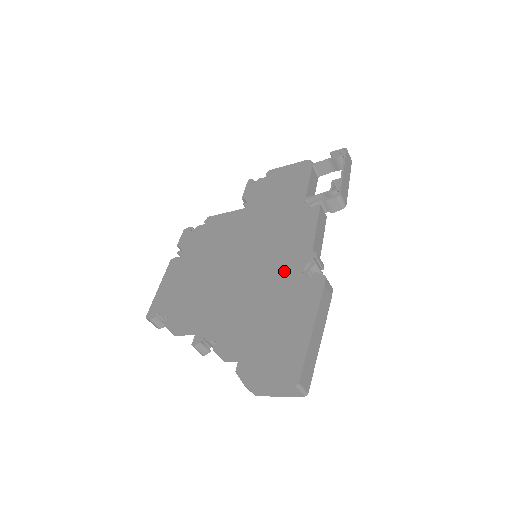
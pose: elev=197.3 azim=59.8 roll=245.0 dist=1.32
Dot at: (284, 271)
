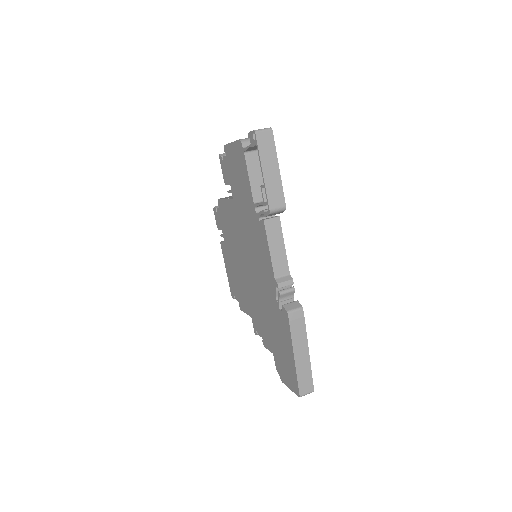
Dot at: (268, 293)
